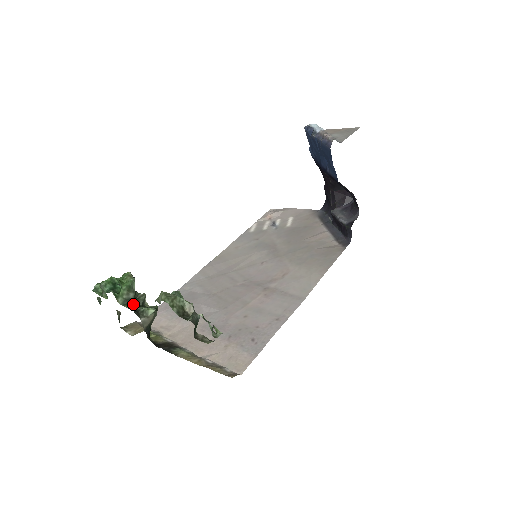
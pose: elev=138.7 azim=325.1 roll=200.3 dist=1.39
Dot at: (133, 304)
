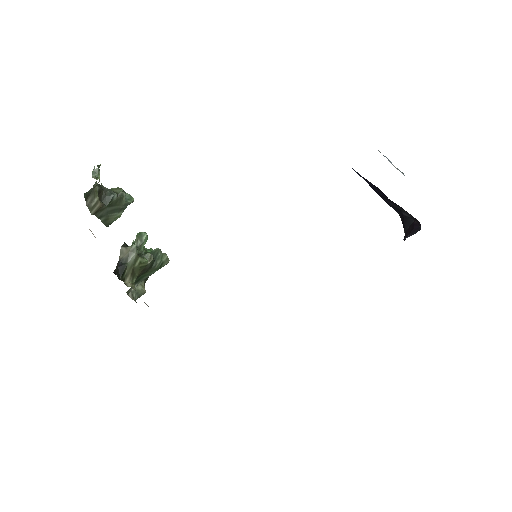
Dot at: occluded
